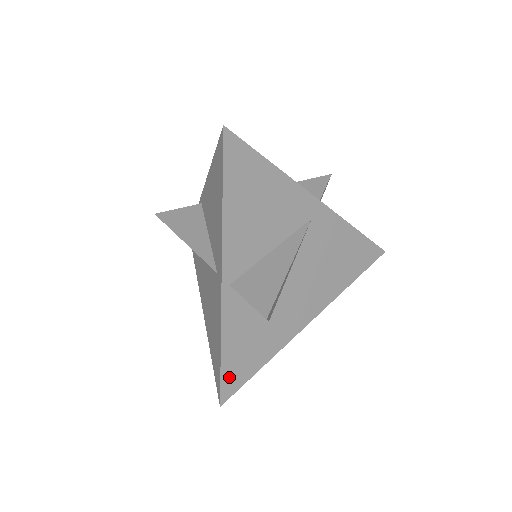
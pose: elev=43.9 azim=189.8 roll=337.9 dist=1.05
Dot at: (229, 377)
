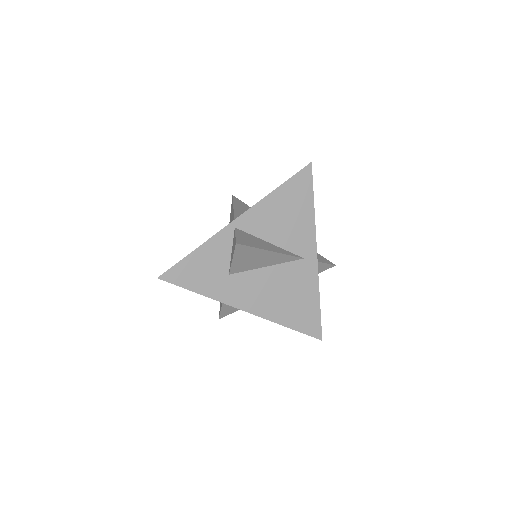
Dot at: (179, 270)
